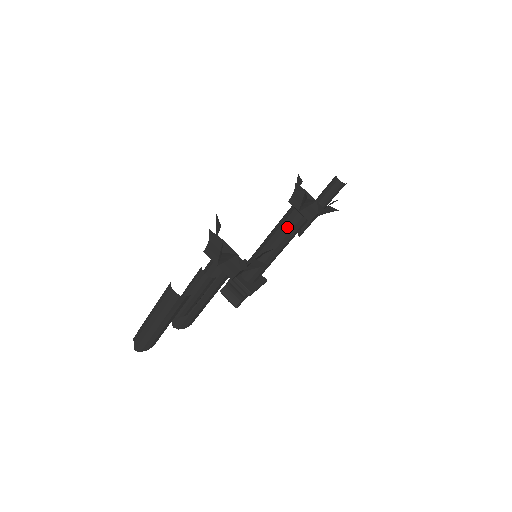
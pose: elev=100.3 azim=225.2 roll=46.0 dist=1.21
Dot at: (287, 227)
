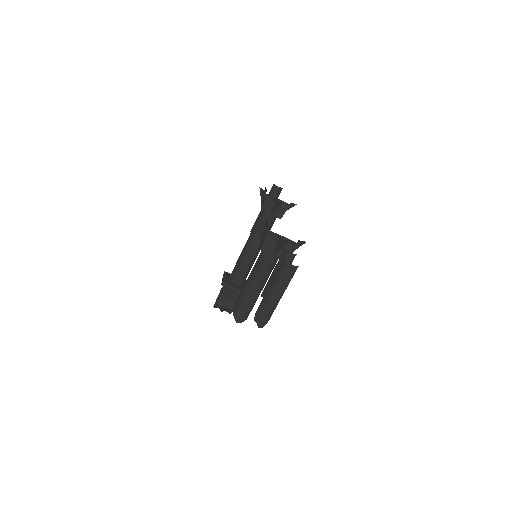
Dot at: occluded
